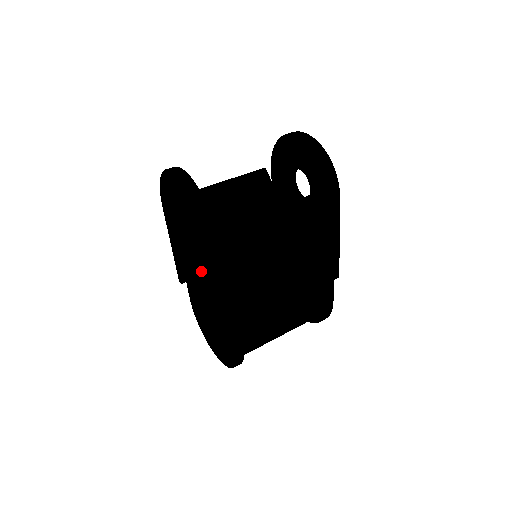
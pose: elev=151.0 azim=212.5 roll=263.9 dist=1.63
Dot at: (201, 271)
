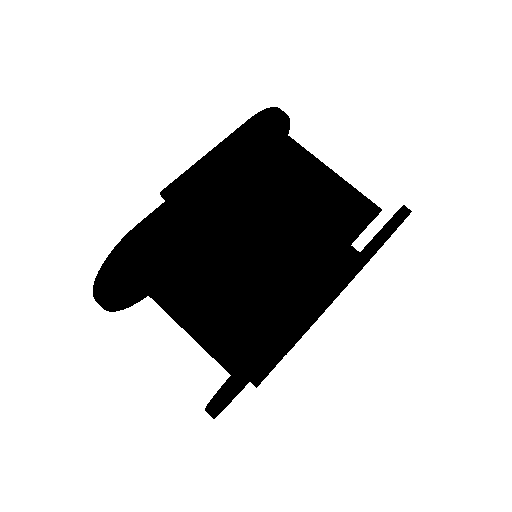
Dot at: occluded
